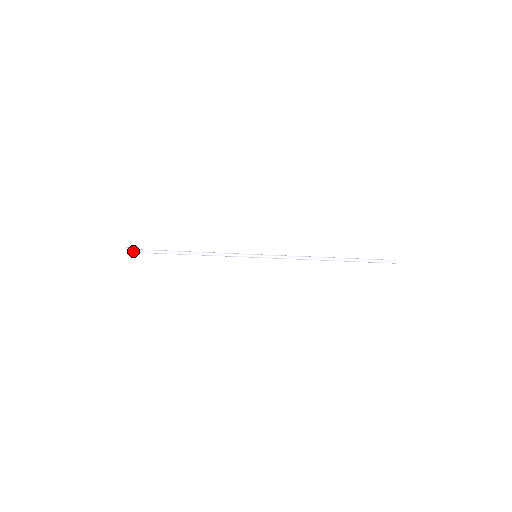
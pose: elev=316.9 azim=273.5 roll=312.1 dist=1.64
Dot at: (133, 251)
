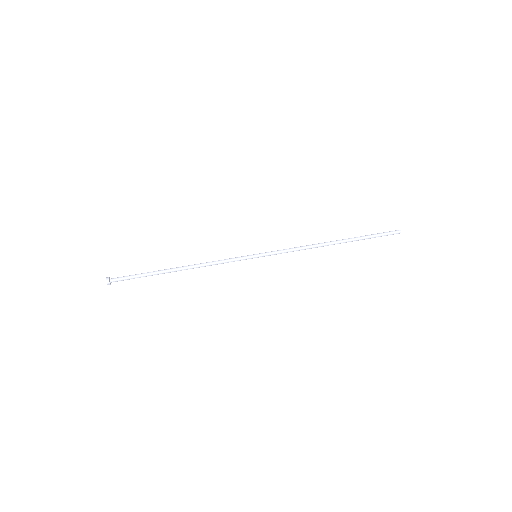
Dot at: (116, 281)
